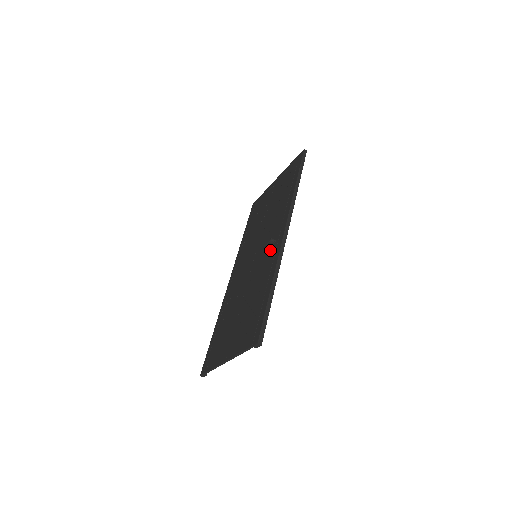
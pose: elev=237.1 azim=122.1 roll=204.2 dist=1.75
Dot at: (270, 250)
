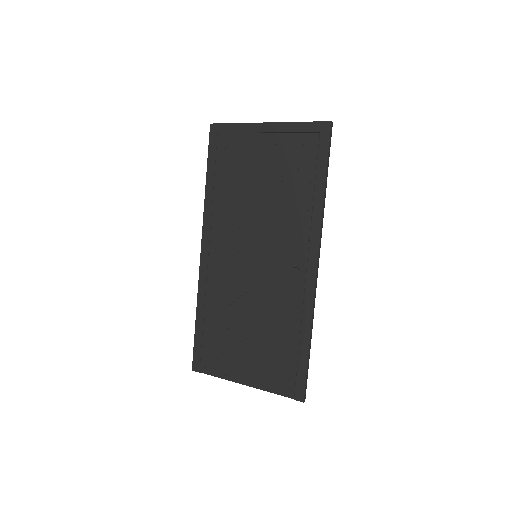
Dot at: (292, 277)
